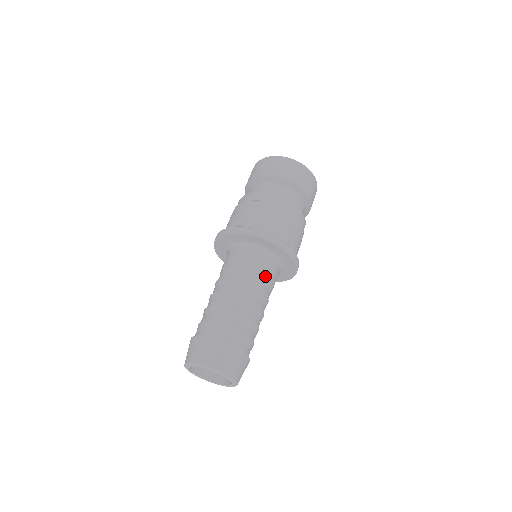
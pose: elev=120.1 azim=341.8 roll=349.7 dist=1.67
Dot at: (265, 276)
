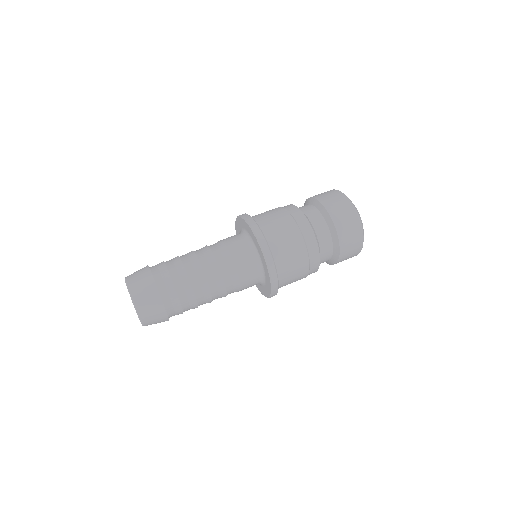
Dot at: (241, 289)
